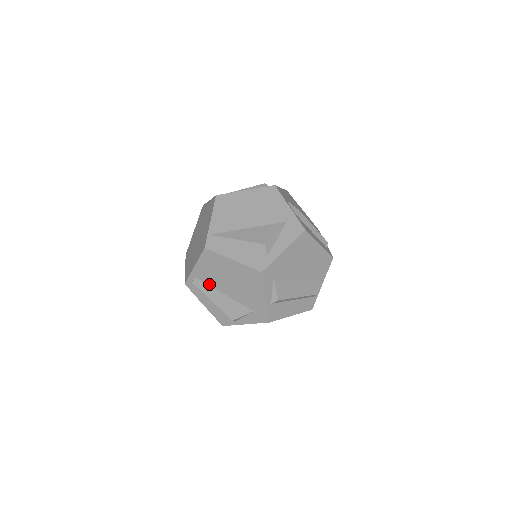
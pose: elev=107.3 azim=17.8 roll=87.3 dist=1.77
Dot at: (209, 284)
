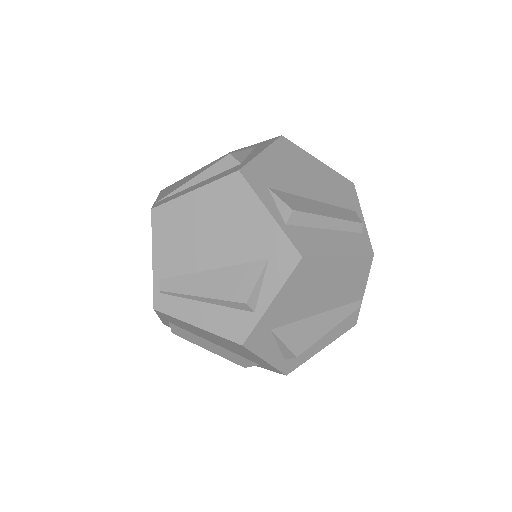
Dot at: (184, 272)
